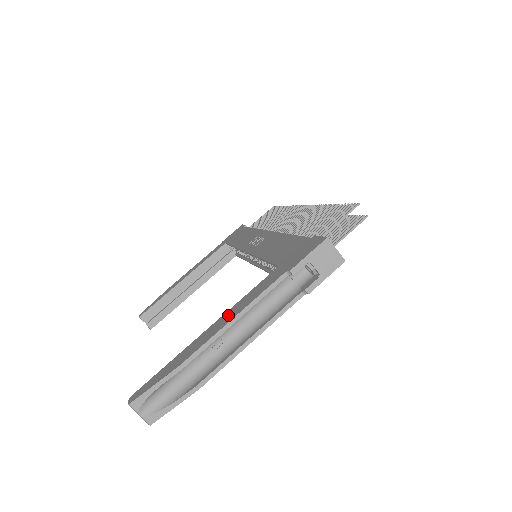
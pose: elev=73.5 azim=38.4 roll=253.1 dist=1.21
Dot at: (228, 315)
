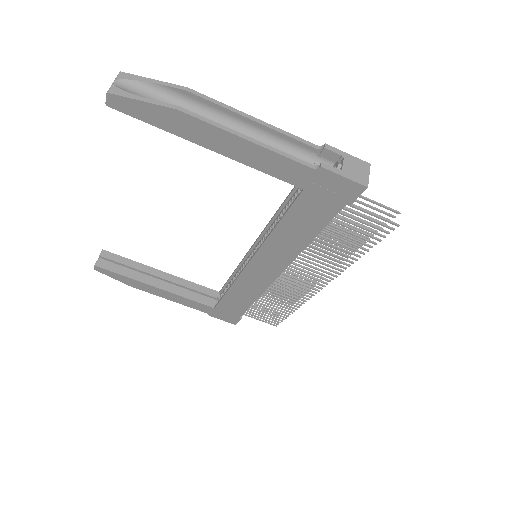
Dot at: (248, 129)
